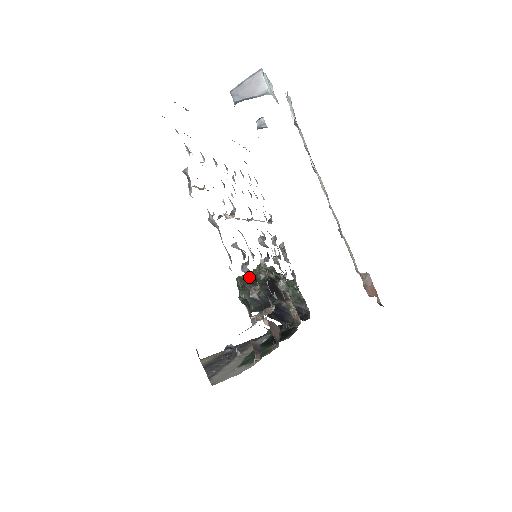
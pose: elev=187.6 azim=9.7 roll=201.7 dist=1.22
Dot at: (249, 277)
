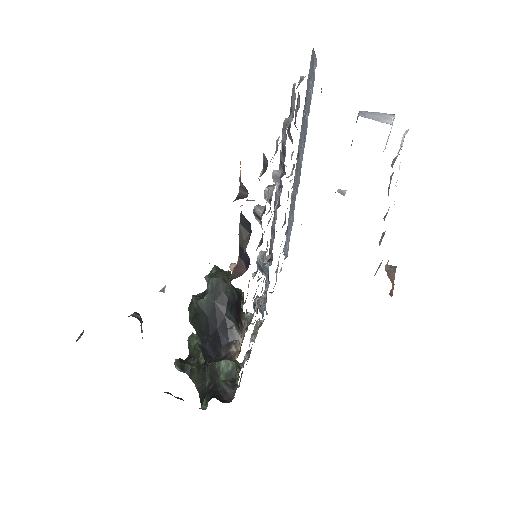
Dot at: (228, 274)
